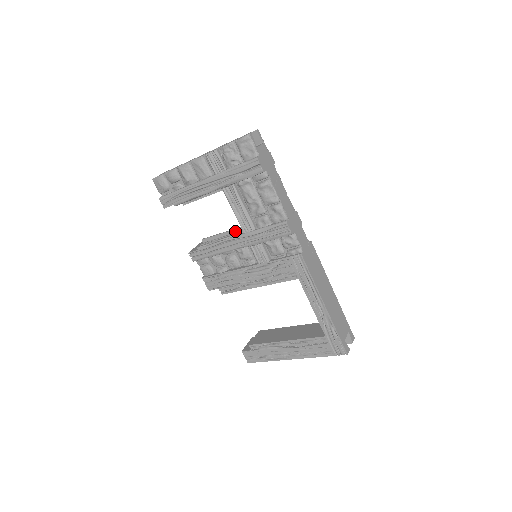
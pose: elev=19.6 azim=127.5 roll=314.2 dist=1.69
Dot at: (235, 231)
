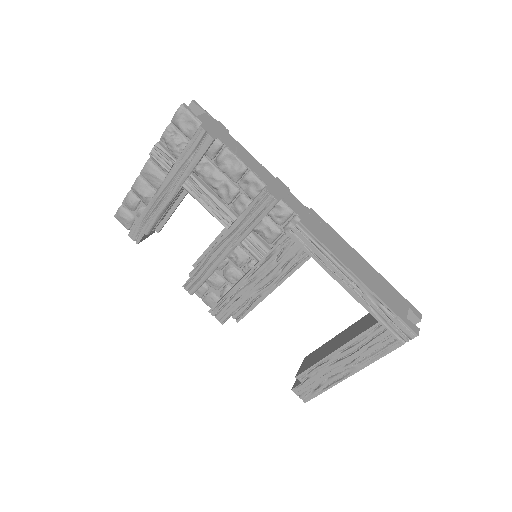
Dot at: occluded
